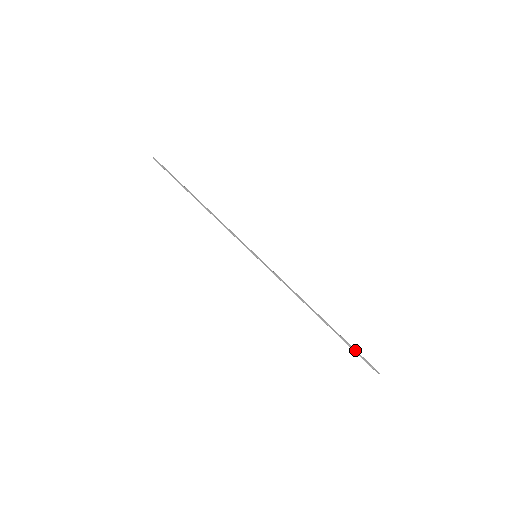
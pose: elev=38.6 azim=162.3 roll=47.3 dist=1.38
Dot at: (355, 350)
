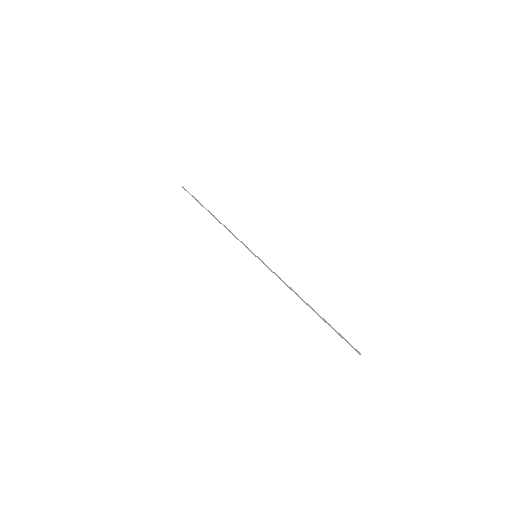
Dot at: (337, 333)
